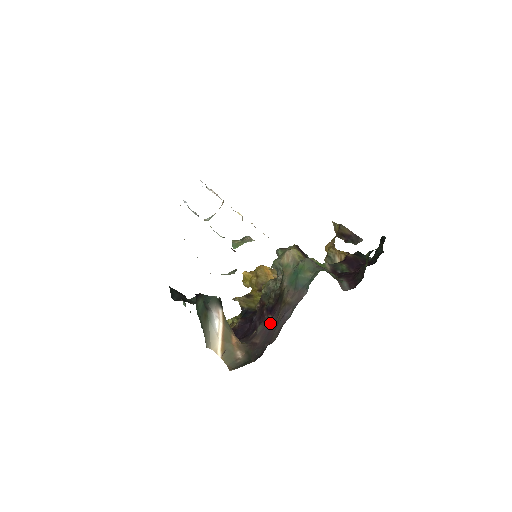
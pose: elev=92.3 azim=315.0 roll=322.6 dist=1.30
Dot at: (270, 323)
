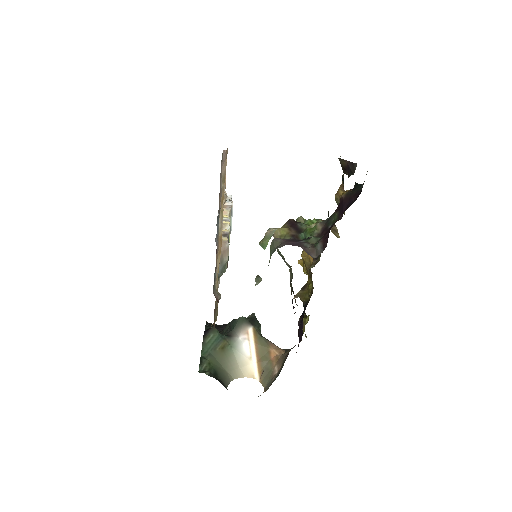
Dot at: occluded
